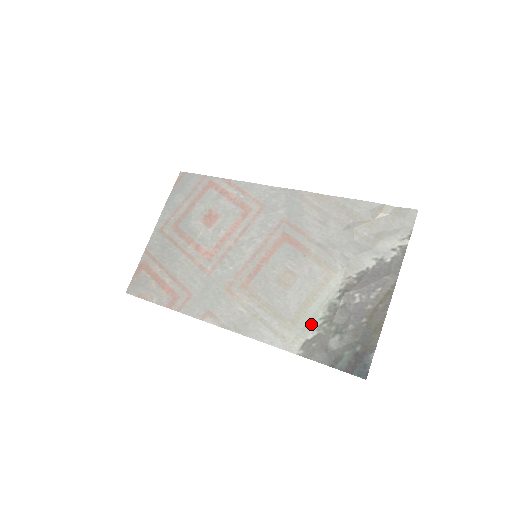
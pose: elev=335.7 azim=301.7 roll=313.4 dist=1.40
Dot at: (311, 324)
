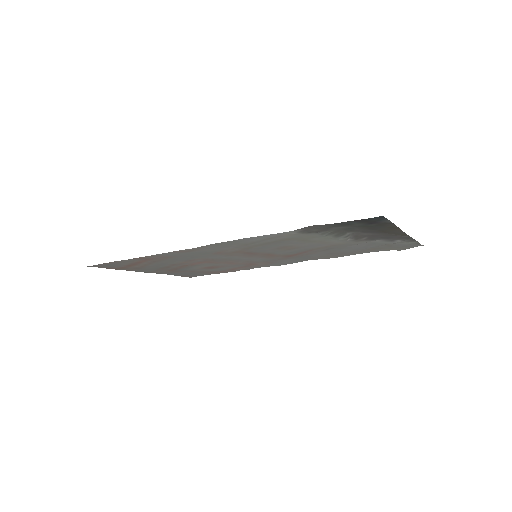
Dot at: (313, 236)
